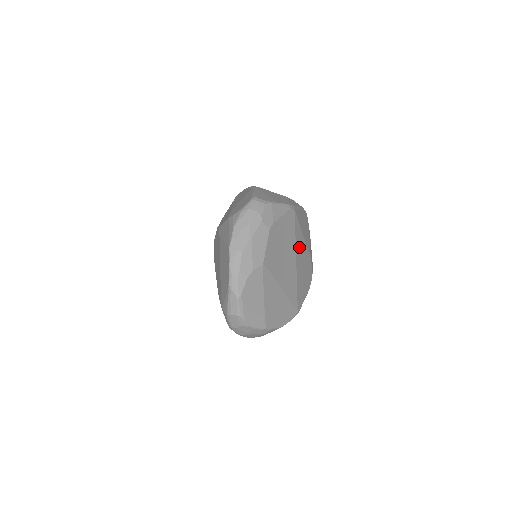
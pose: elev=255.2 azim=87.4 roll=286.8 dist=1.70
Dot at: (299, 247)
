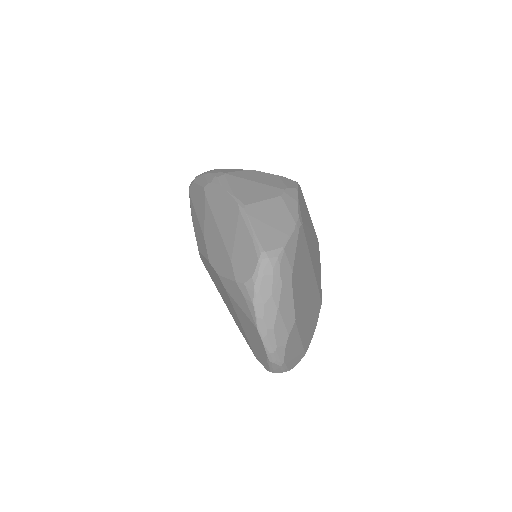
Dot at: (310, 247)
